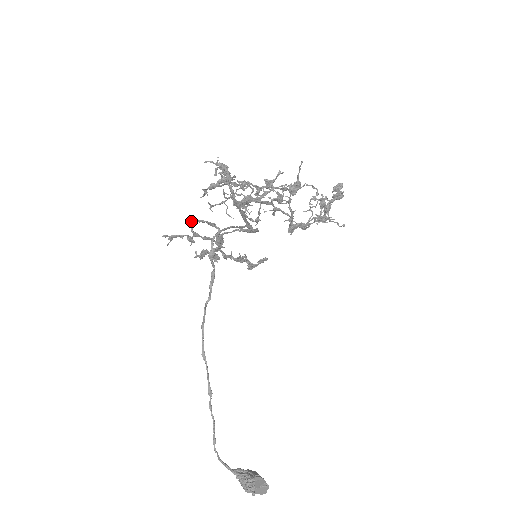
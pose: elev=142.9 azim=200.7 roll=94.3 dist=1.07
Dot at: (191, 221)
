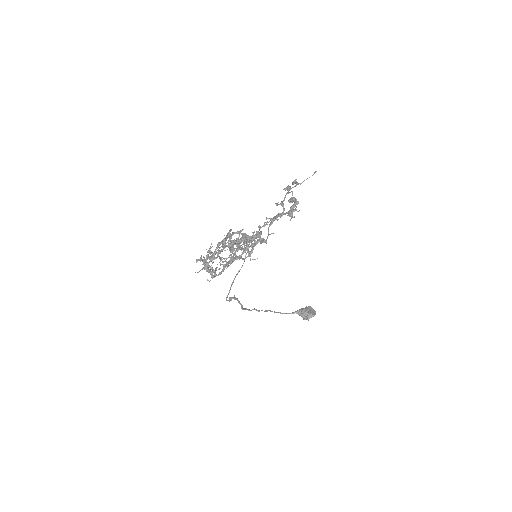
Dot at: occluded
